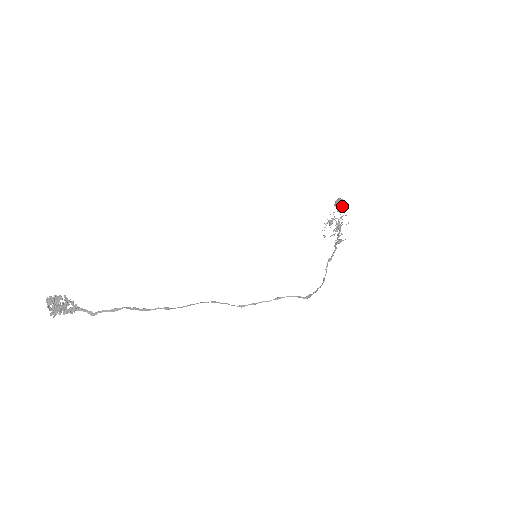
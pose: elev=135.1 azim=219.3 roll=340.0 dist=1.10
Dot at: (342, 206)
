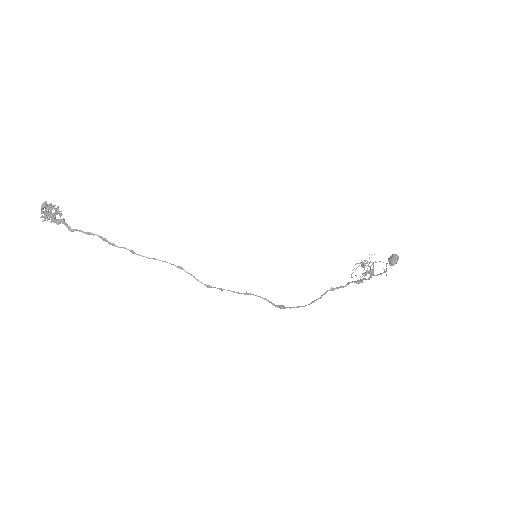
Dot at: (395, 262)
